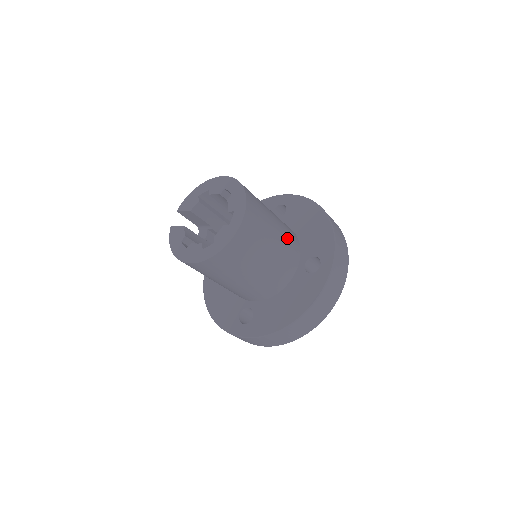
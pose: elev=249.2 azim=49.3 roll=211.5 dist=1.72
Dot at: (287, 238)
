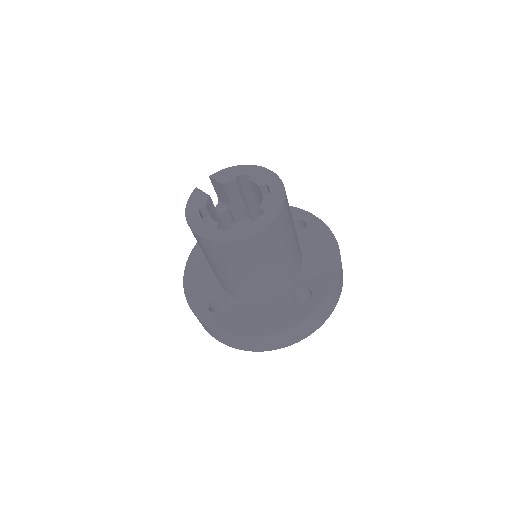
Dot at: (295, 258)
